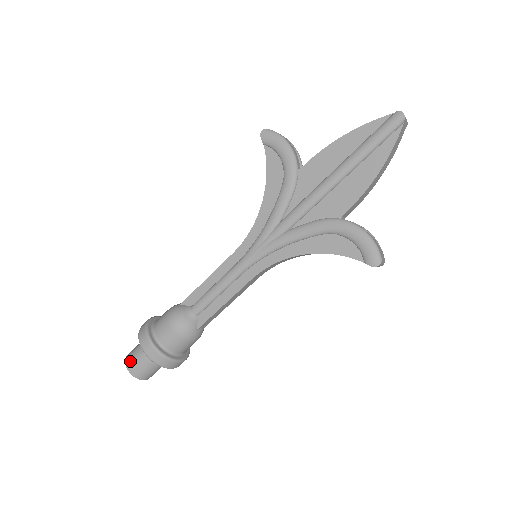
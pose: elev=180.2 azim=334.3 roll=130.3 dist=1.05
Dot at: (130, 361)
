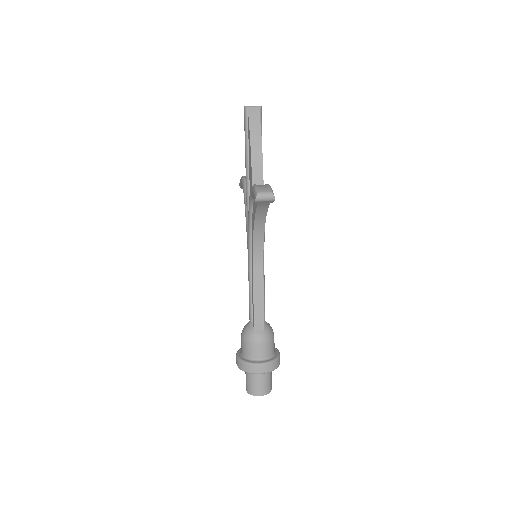
Dot at: occluded
